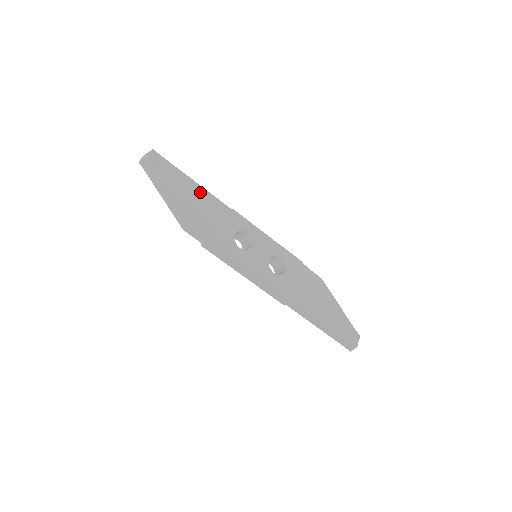
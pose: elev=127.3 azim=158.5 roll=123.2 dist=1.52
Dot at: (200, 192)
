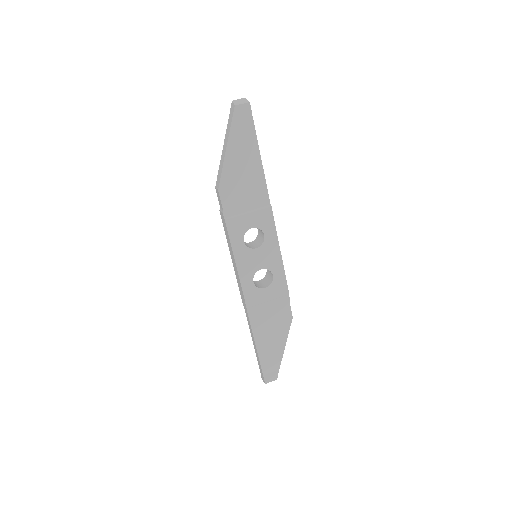
Dot at: (256, 171)
